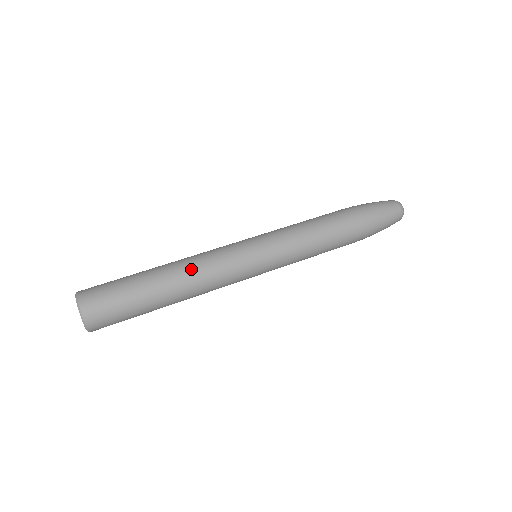
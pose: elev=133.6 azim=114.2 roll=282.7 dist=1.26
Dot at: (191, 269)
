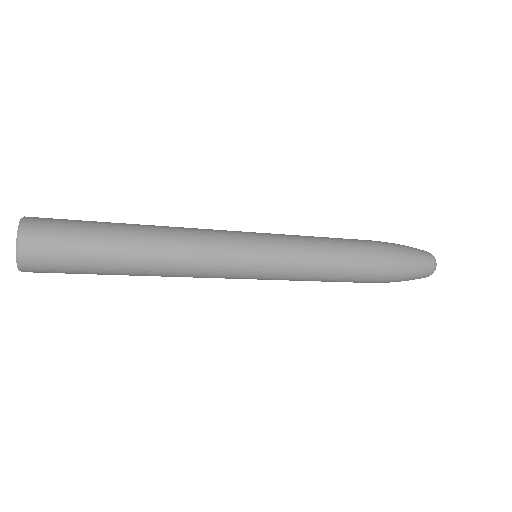
Dot at: occluded
